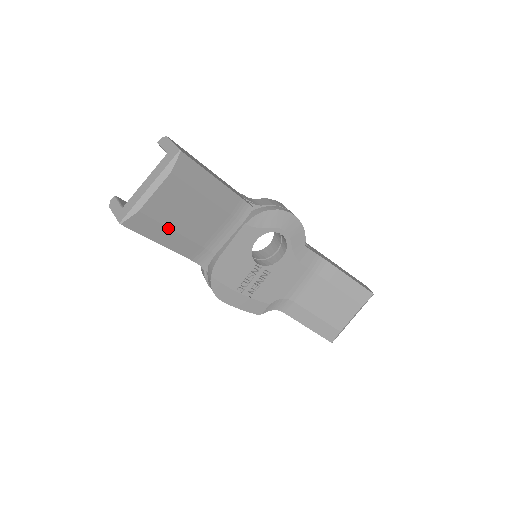
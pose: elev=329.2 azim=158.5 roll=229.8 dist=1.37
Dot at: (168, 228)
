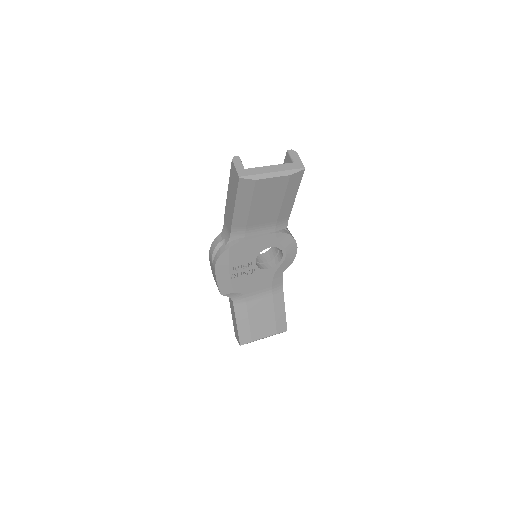
Dot at: (251, 201)
